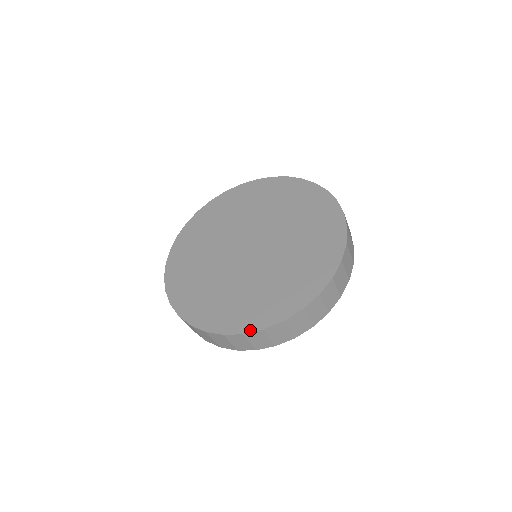
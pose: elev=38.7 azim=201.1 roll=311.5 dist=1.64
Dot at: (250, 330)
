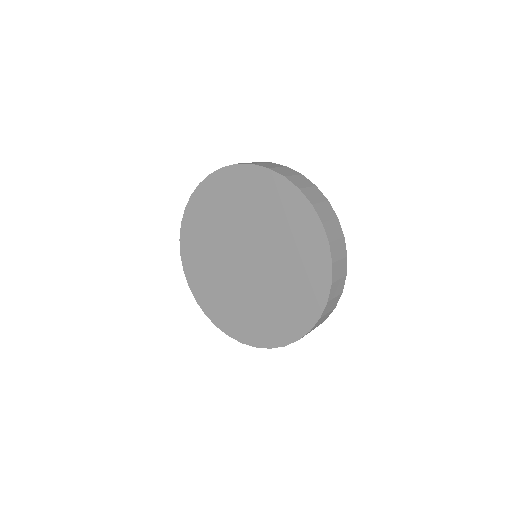
Dot at: (221, 329)
